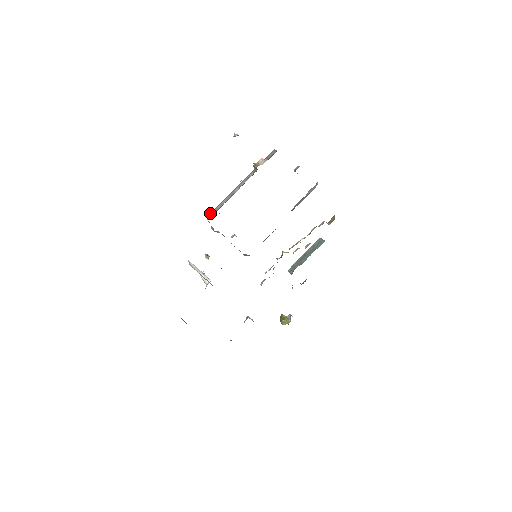
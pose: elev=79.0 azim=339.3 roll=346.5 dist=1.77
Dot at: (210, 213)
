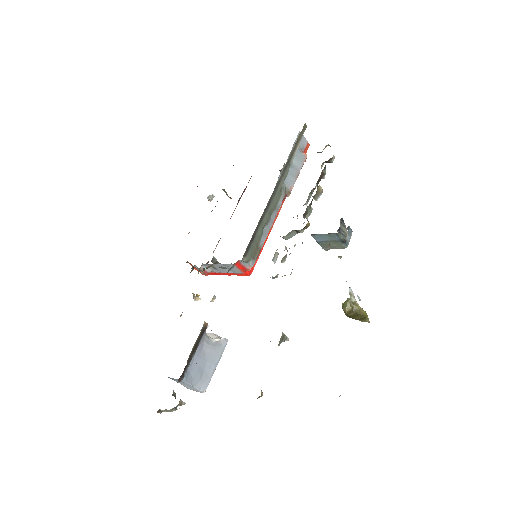
Dot at: occluded
